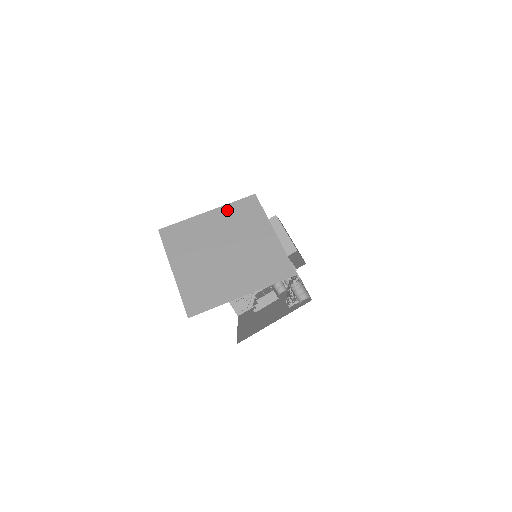
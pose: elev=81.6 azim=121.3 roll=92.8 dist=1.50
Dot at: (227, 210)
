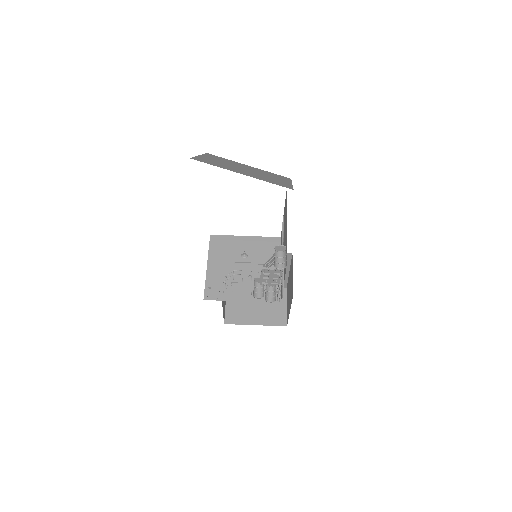
Dot at: (264, 171)
